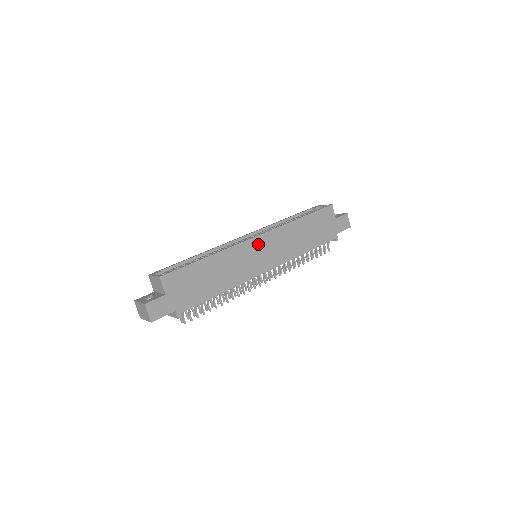
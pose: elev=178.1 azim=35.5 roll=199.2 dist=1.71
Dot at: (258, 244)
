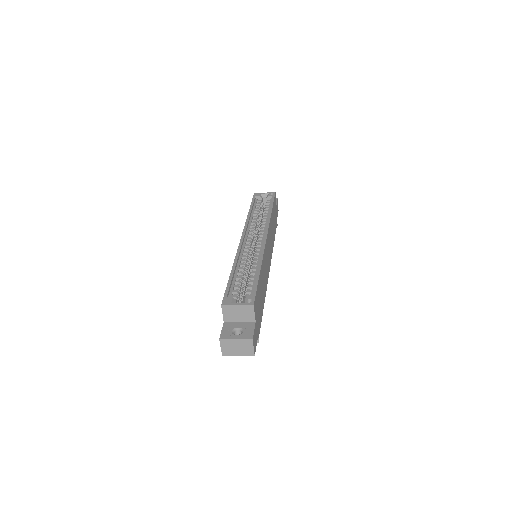
Dot at: (267, 245)
